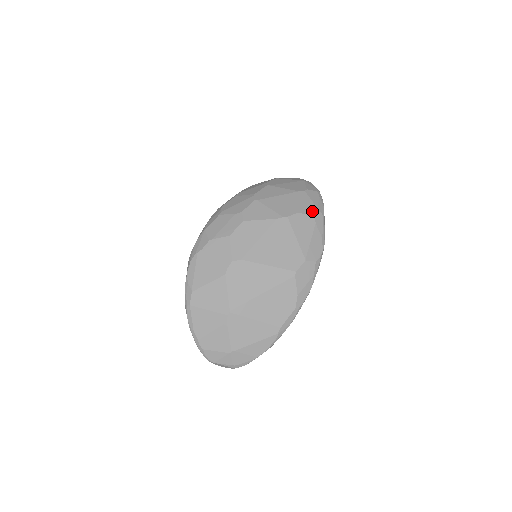
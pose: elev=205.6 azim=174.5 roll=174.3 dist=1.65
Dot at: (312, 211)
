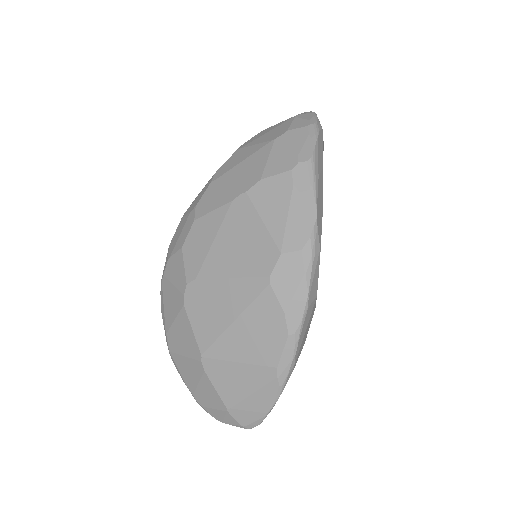
Dot at: (287, 166)
